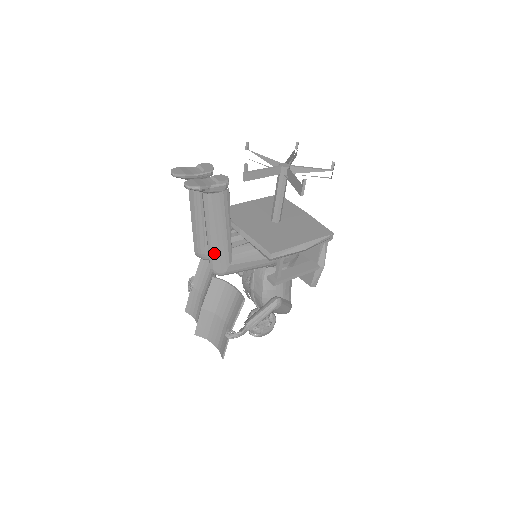
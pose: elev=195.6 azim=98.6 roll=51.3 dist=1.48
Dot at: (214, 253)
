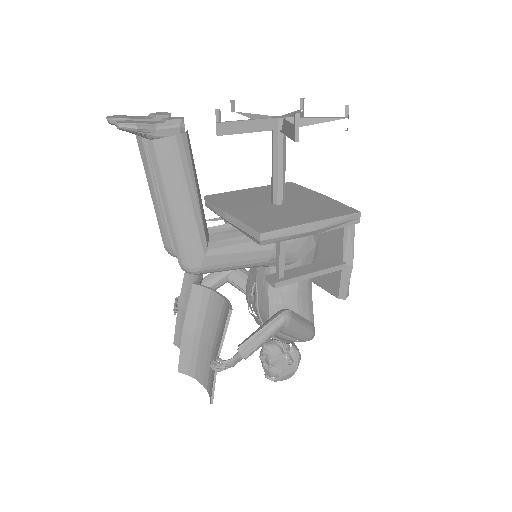
Dot at: (178, 236)
